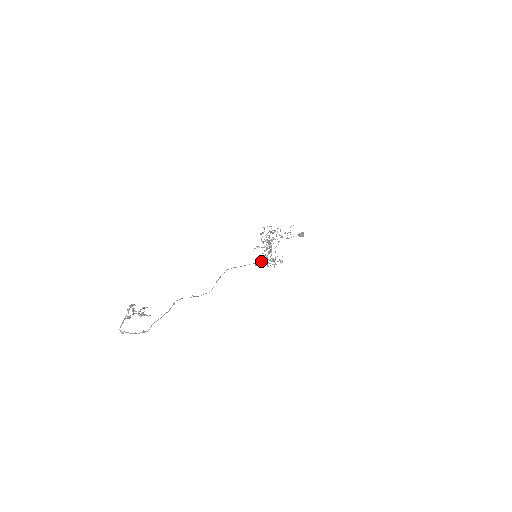
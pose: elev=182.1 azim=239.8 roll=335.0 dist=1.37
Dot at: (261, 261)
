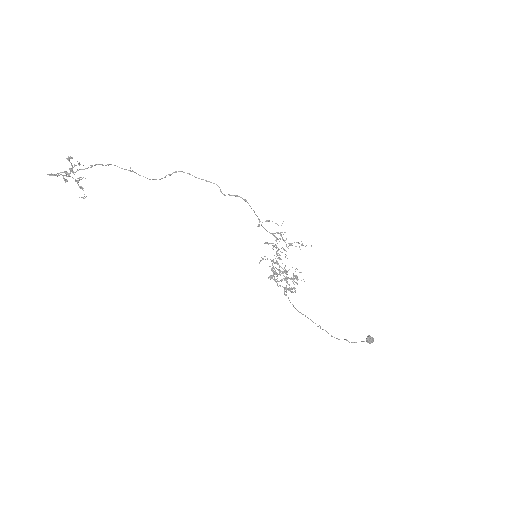
Dot at: (231, 195)
